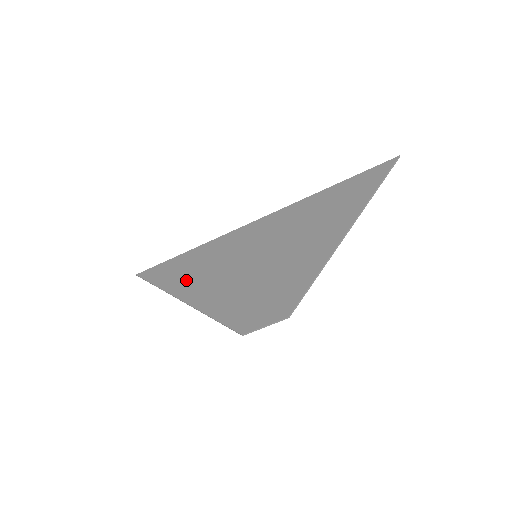
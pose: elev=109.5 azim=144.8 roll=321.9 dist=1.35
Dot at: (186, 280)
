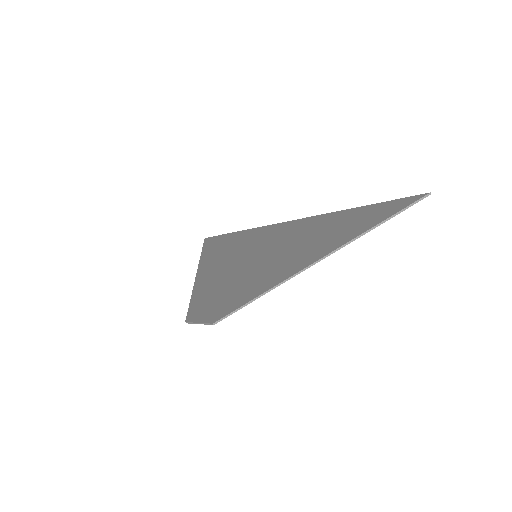
Dot at: (213, 256)
